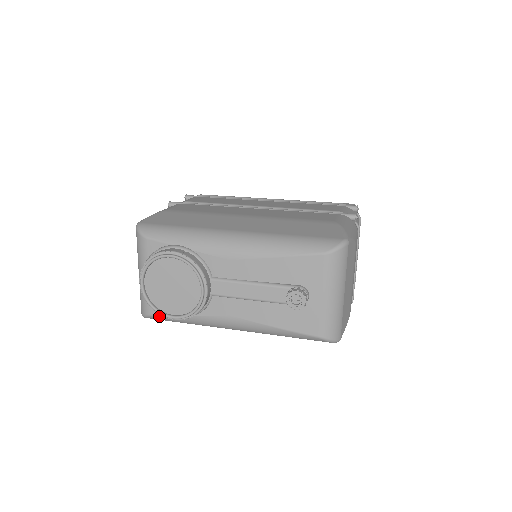
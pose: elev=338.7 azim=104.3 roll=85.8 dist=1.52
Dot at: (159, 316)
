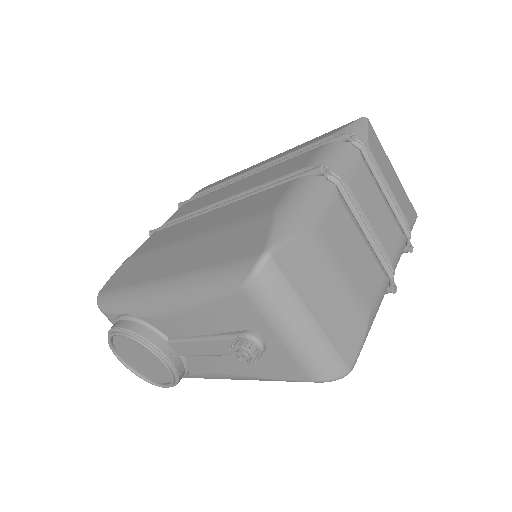
Dot at: occluded
